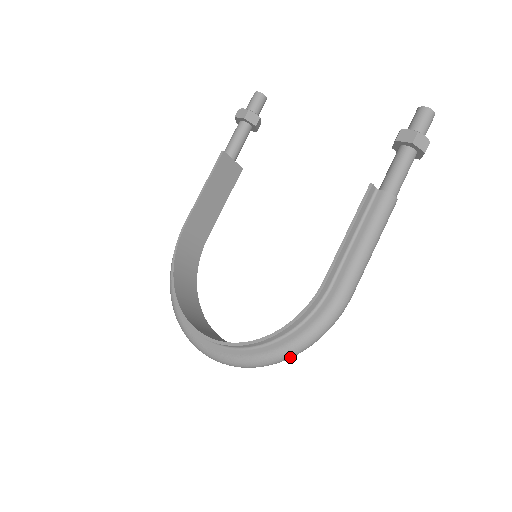
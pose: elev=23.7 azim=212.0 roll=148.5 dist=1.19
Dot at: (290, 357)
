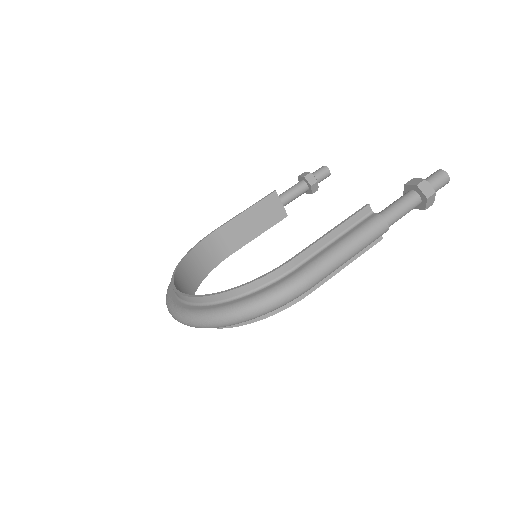
Dot at: (233, 319)
